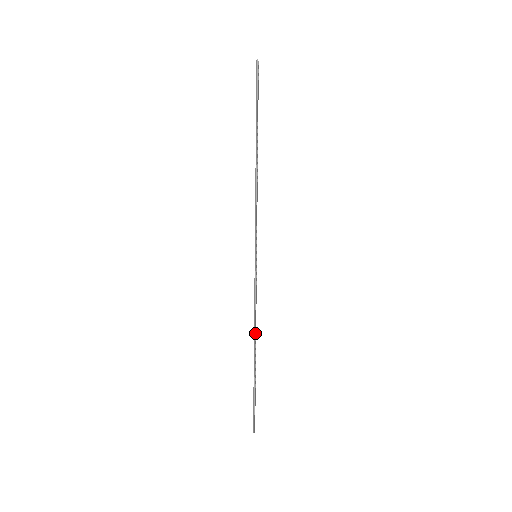
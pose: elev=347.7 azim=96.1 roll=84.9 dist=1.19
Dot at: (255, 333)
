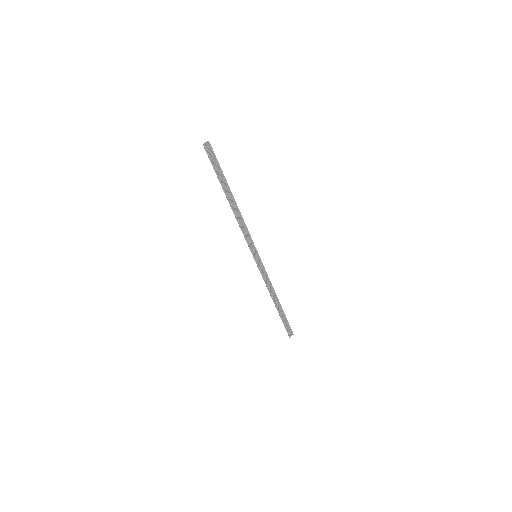
Dot at: (271, 294)
